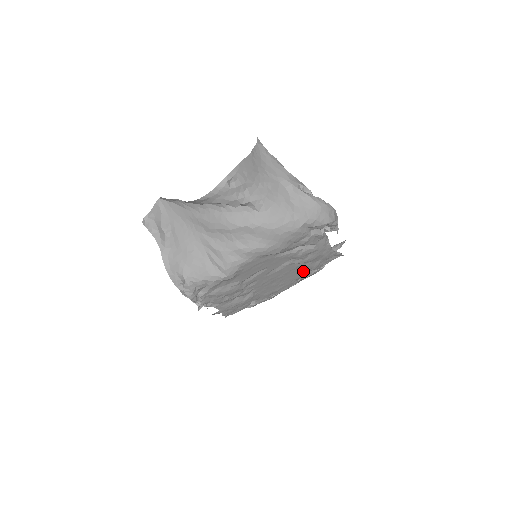
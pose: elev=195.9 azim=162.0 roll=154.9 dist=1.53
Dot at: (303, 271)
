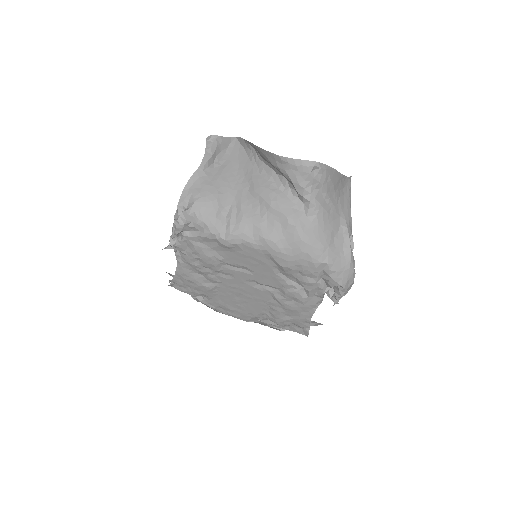
Dot at: (268, 314)
